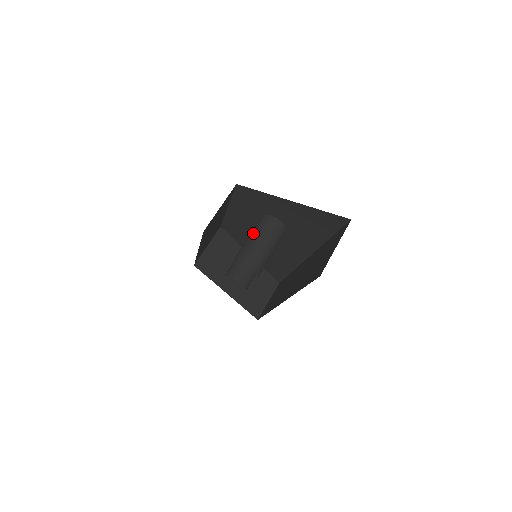
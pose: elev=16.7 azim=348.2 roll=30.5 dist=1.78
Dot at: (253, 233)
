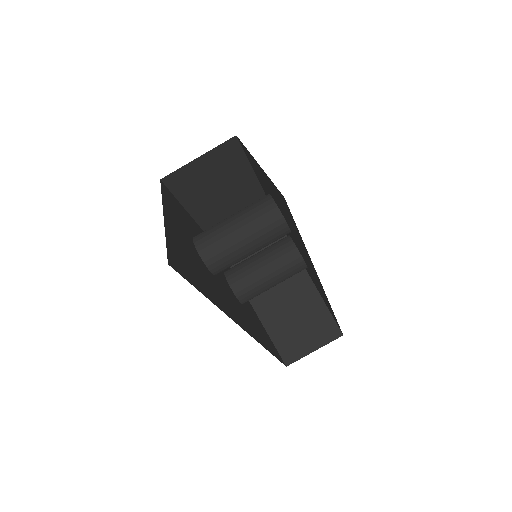
Dot at: occluded
